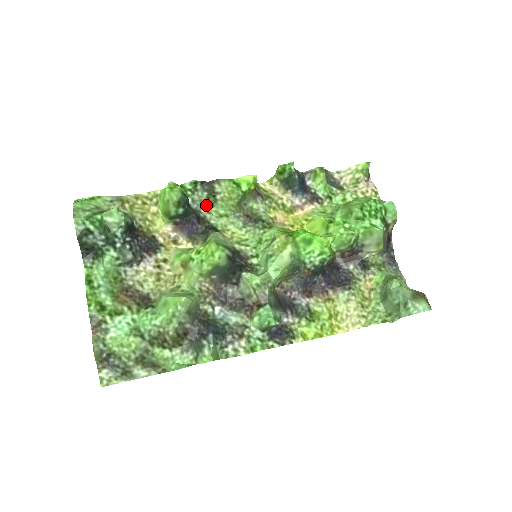
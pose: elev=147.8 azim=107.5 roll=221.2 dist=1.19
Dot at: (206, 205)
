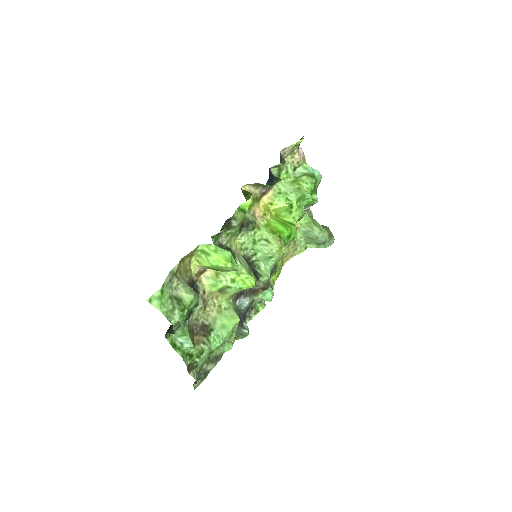
Dot at: occluded
